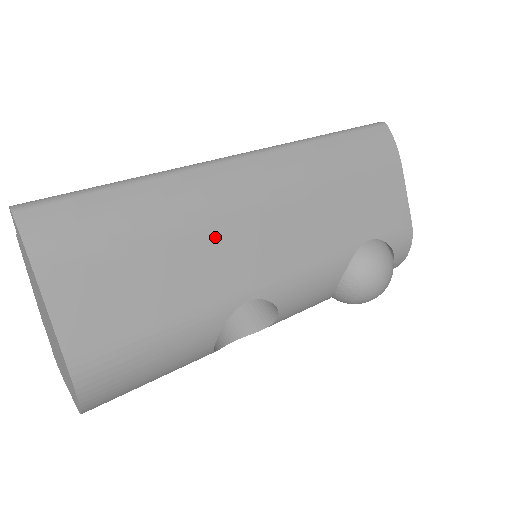
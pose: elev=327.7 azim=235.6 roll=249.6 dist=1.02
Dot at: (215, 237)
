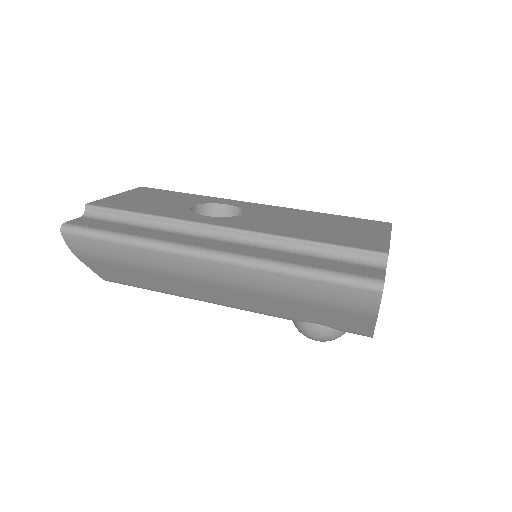
Dot at: (178, 281)
